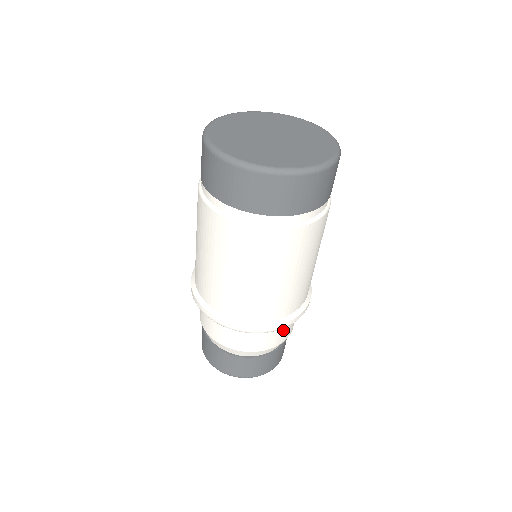
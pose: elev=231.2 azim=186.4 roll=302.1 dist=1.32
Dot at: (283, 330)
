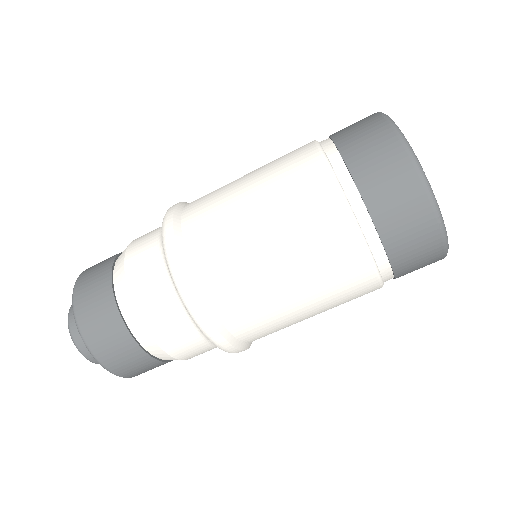
Dot at: occluded
